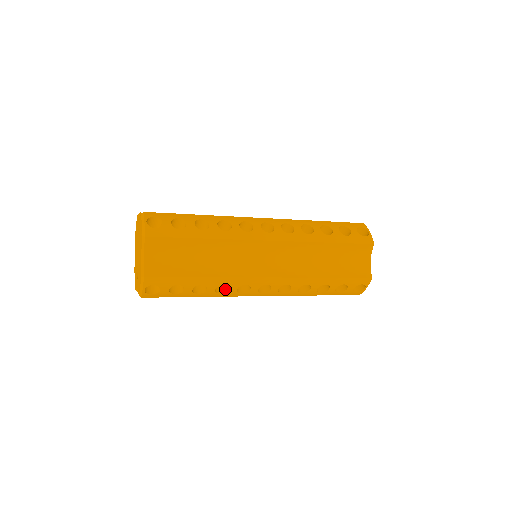
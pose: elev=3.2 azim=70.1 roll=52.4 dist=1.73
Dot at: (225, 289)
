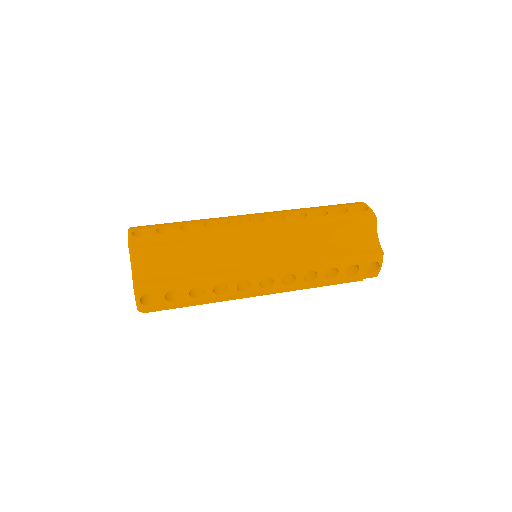
Dot at: (225, 290)
